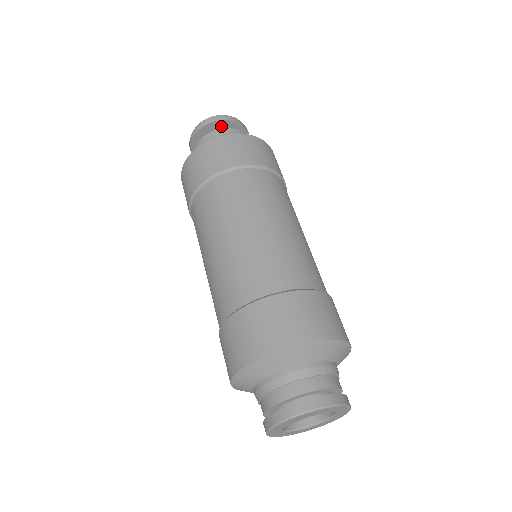
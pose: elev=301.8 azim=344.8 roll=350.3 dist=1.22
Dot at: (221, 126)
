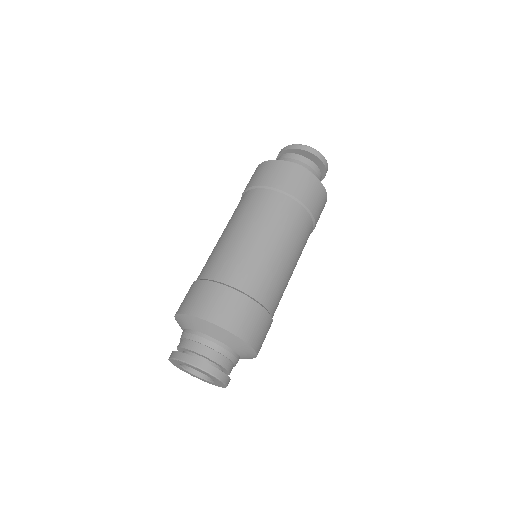
Dot at: (319, 164)
